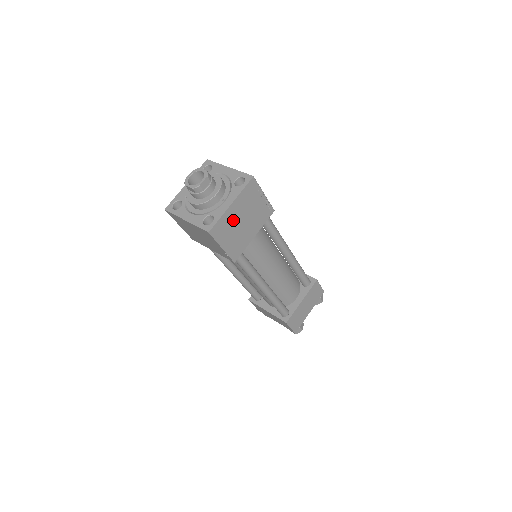
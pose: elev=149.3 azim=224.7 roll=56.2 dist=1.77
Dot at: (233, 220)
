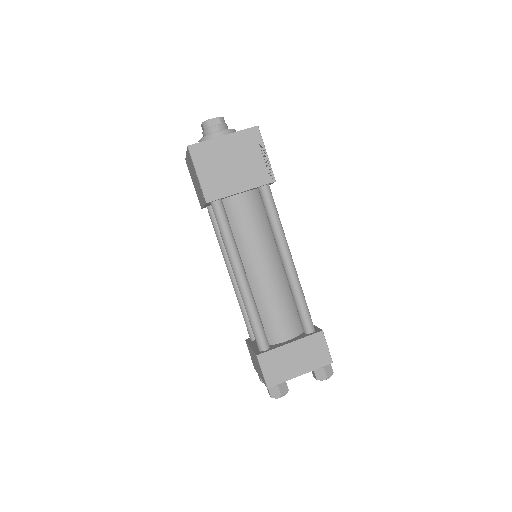
Dot at: (220, 154)
